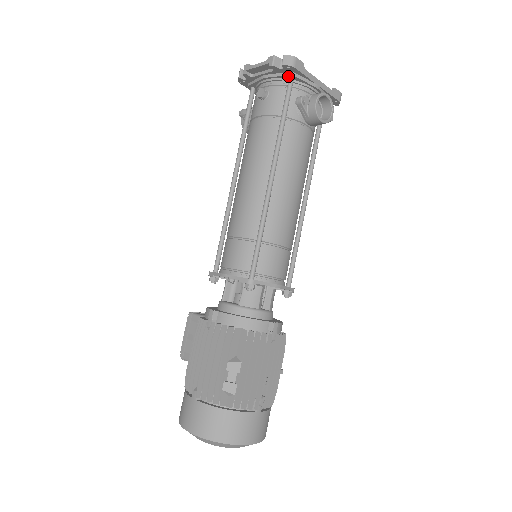
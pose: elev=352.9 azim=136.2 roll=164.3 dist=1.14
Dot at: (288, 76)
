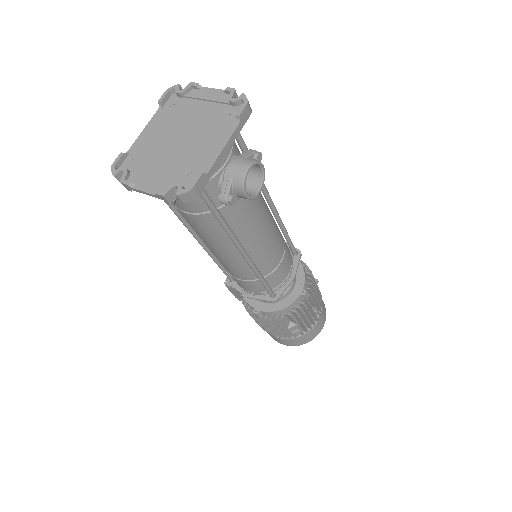
Dot at: occluded
